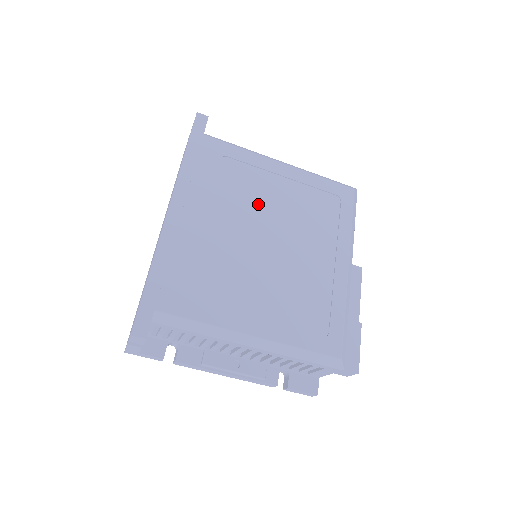
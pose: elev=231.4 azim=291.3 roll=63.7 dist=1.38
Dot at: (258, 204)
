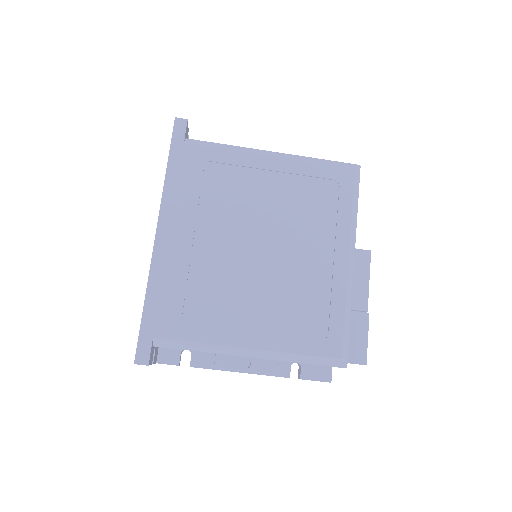
Dot at: (247, 208)
